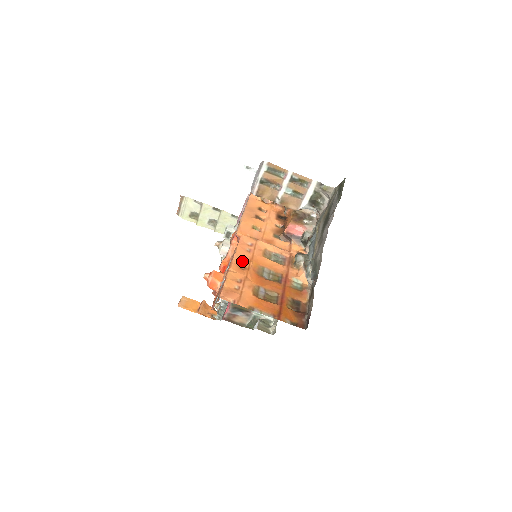
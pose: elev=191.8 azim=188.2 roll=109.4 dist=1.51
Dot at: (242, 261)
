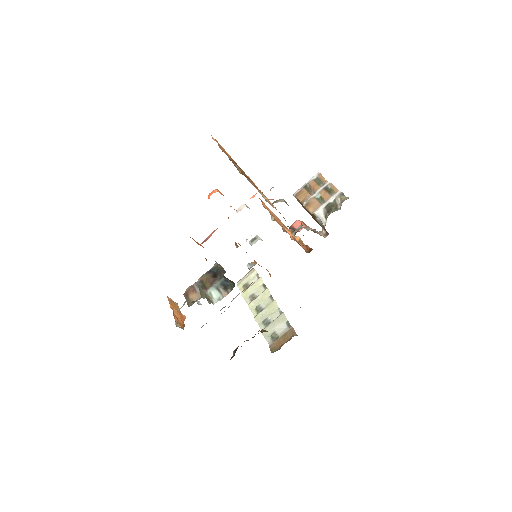
Dot at: occluded
